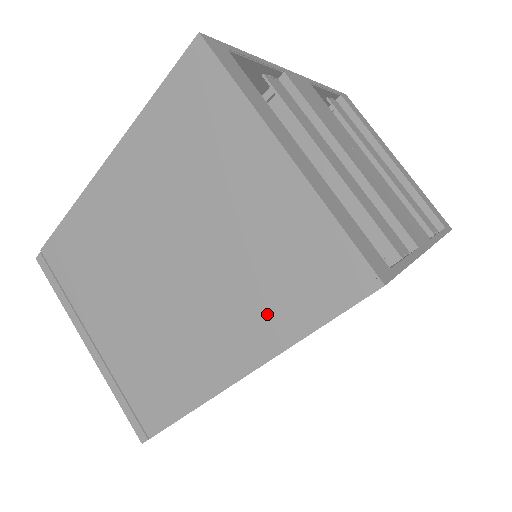
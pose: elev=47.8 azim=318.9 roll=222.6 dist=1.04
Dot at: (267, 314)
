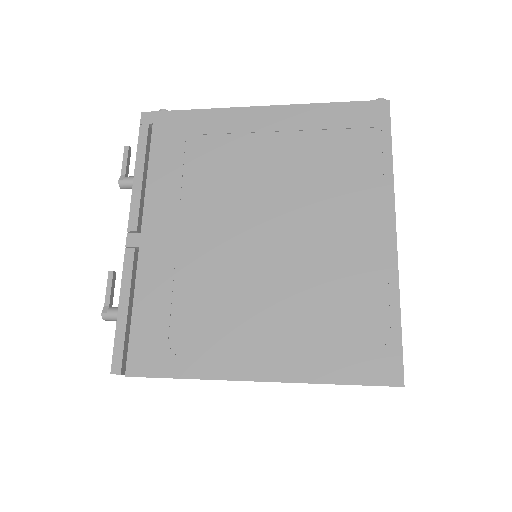
Dot at: occluded
